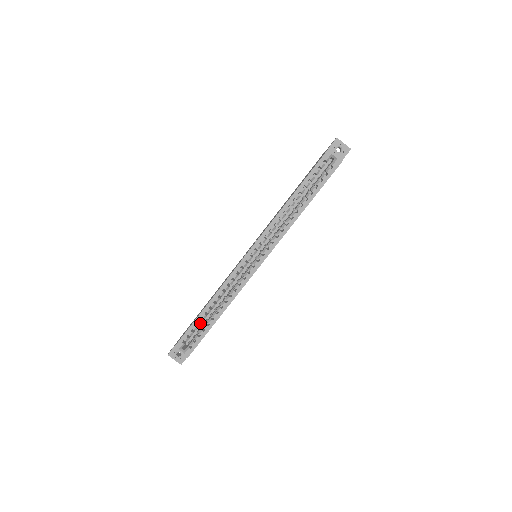
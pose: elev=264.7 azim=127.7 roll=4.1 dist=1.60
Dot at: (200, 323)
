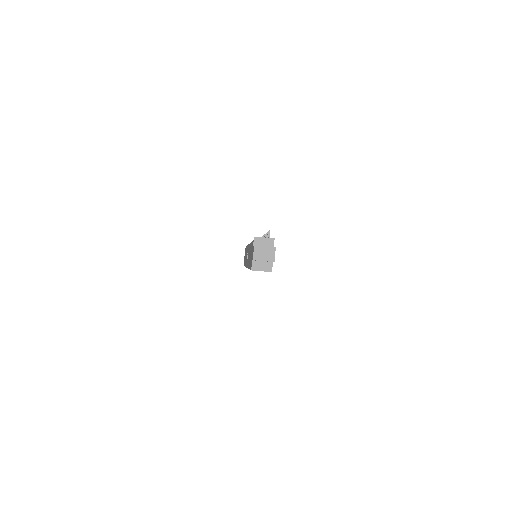
Dot at: occluded
